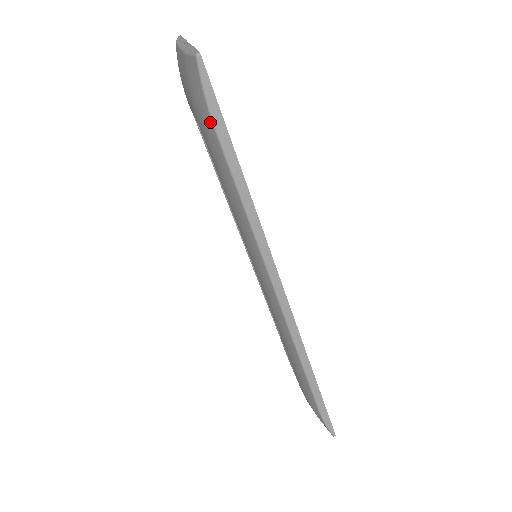
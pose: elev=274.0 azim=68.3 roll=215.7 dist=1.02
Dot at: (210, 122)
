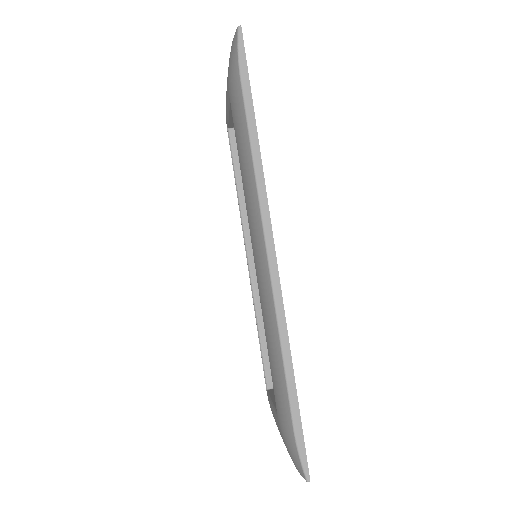
Dot at: (238, 74)
